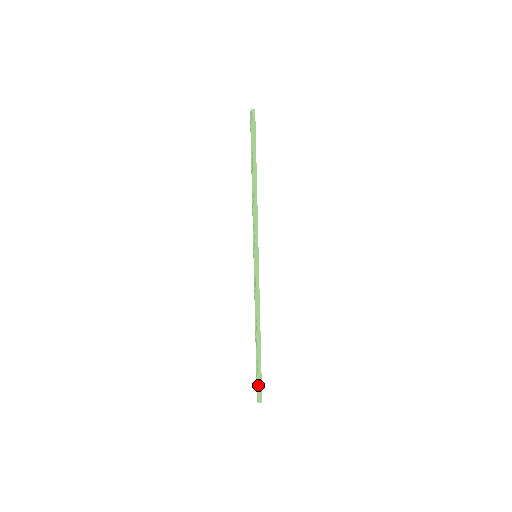
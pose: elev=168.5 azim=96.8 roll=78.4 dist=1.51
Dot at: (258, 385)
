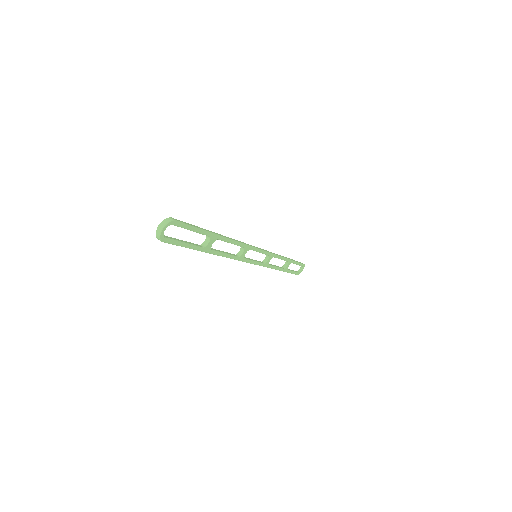
Dot at: occluded
